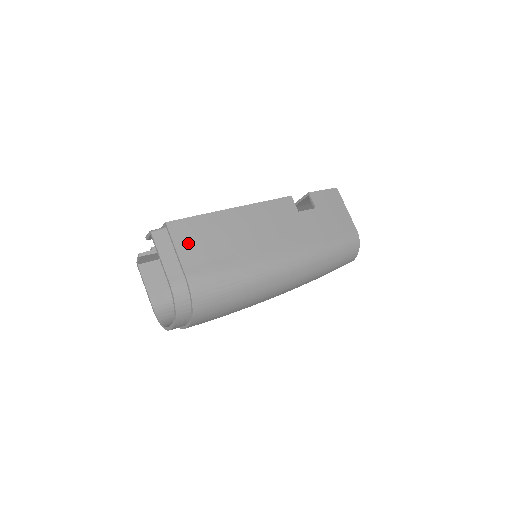
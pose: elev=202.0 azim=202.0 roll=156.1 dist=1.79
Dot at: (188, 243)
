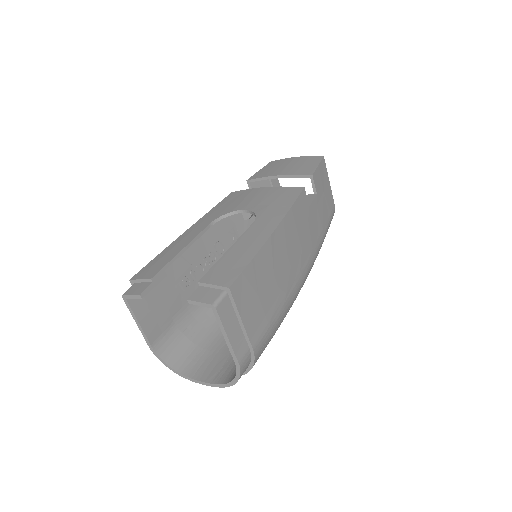
Dot at: (249, 304)
